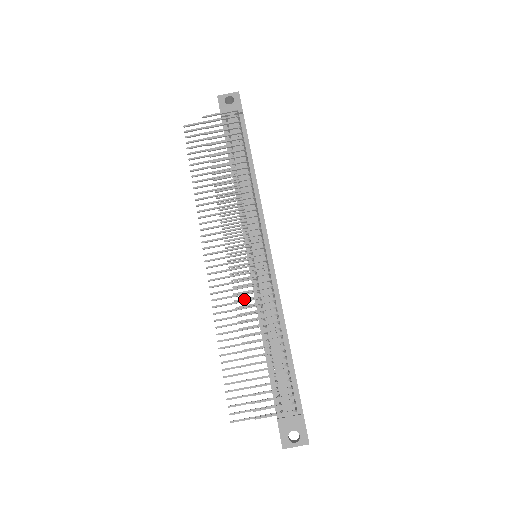
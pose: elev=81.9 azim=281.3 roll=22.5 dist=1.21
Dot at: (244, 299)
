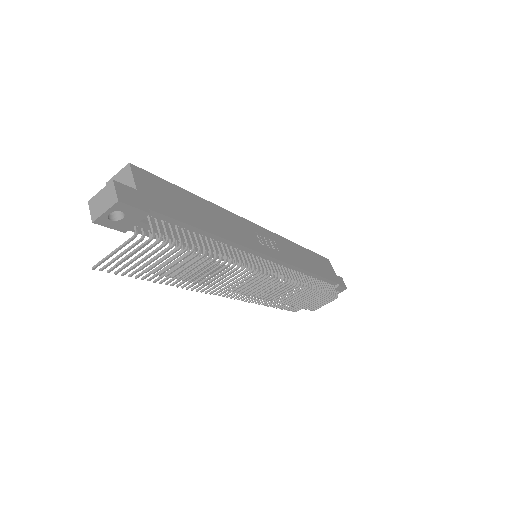
Dot at: (276, 297)
